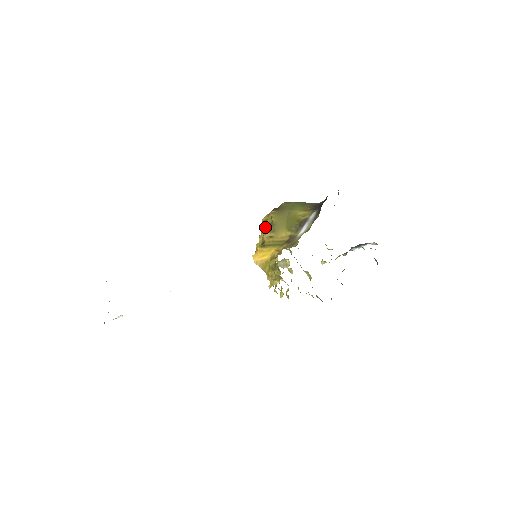
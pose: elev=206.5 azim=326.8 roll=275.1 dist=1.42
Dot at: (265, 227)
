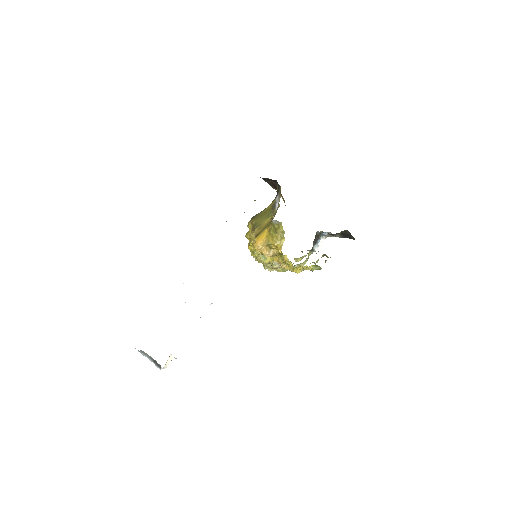
Dot at: (250, 235)
